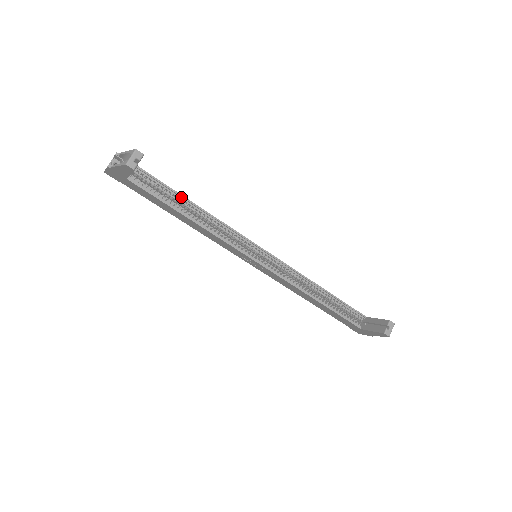
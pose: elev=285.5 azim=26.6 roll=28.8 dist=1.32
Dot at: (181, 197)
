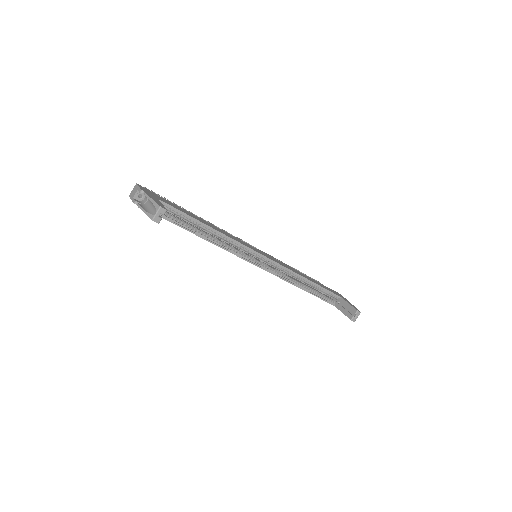
Dot at: (196, 220)
